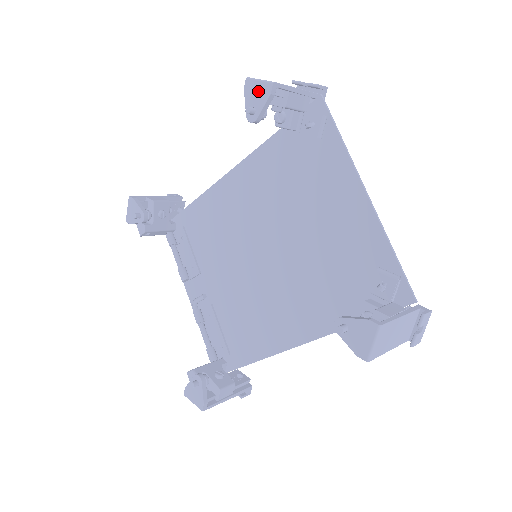
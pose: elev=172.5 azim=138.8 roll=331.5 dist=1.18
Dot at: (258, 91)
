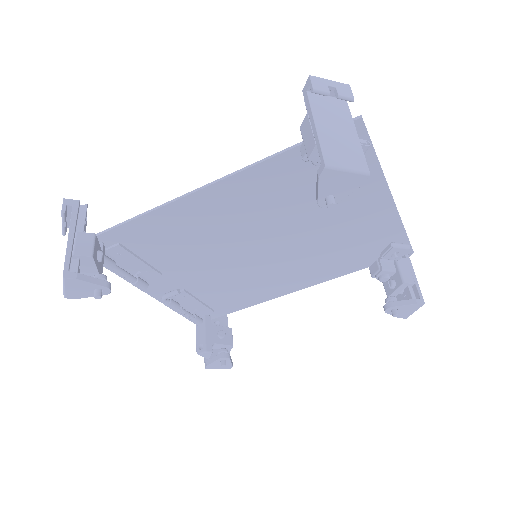
Dot at: (344, 182)
